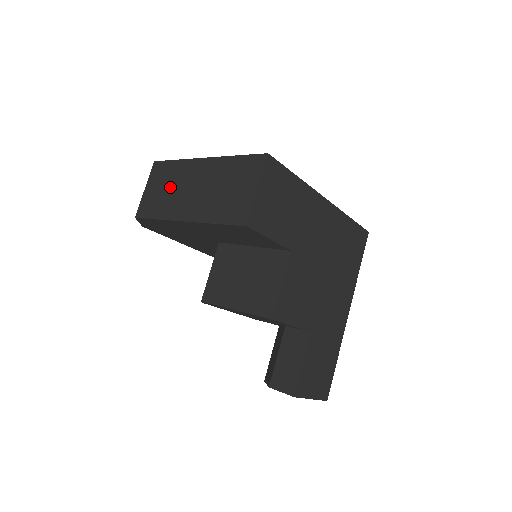
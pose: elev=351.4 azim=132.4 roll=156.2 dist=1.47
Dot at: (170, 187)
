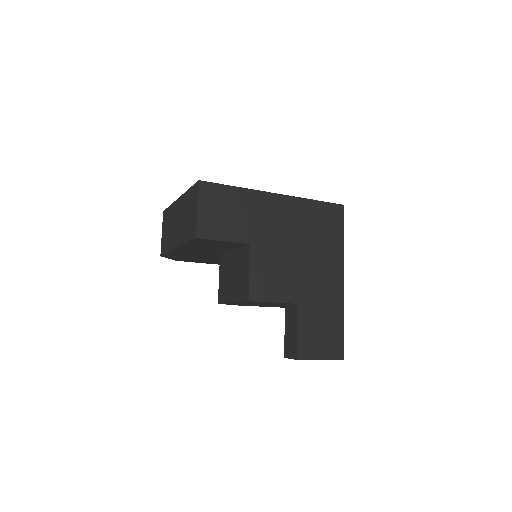
Dot at: (169, 227)
